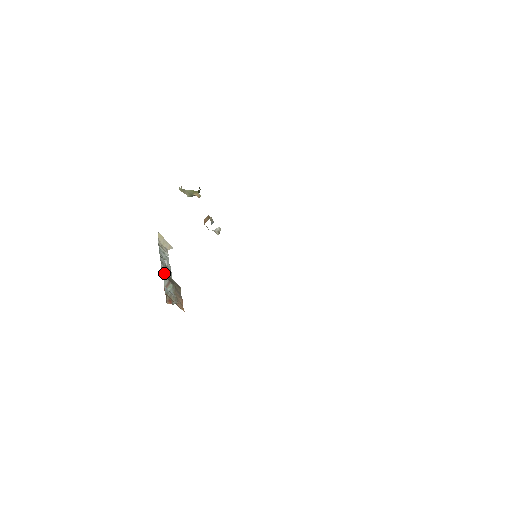
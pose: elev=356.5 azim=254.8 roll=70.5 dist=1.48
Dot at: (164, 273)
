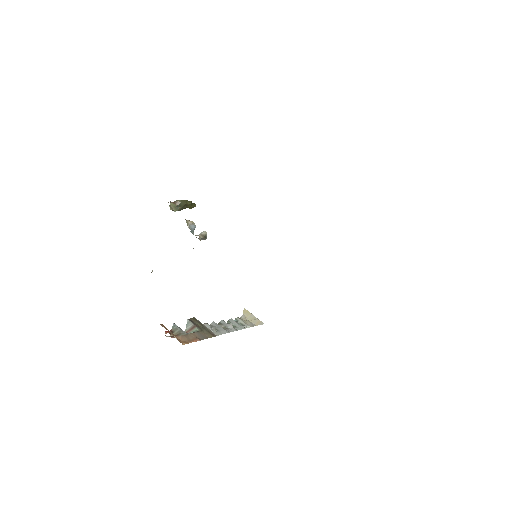
Dot at: (193, 319)
